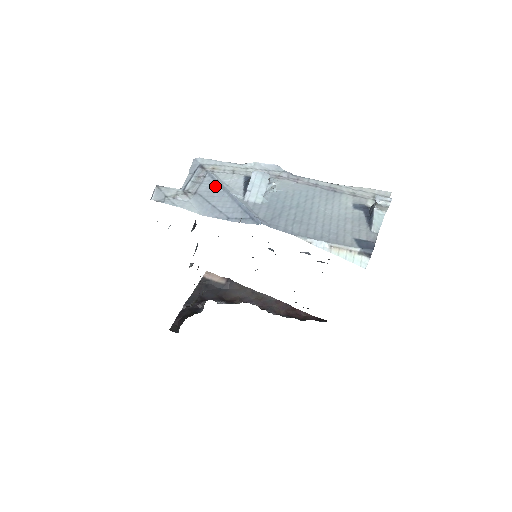
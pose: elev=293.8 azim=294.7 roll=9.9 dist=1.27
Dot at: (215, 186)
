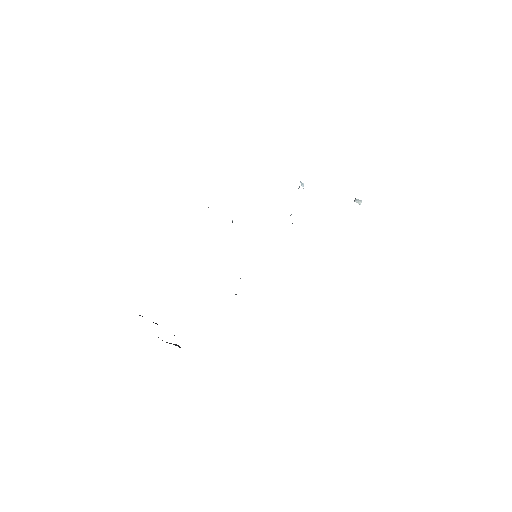
Dot at: occluded
